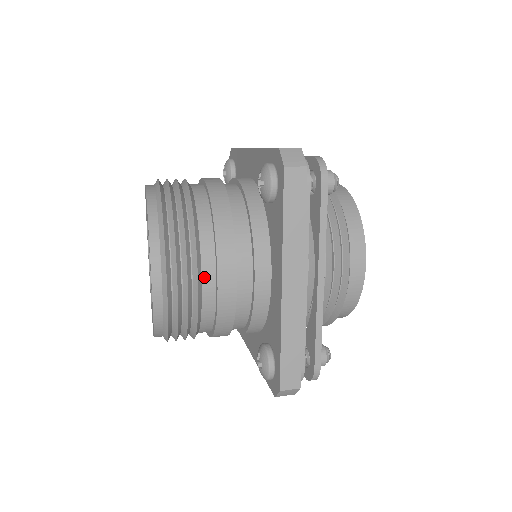
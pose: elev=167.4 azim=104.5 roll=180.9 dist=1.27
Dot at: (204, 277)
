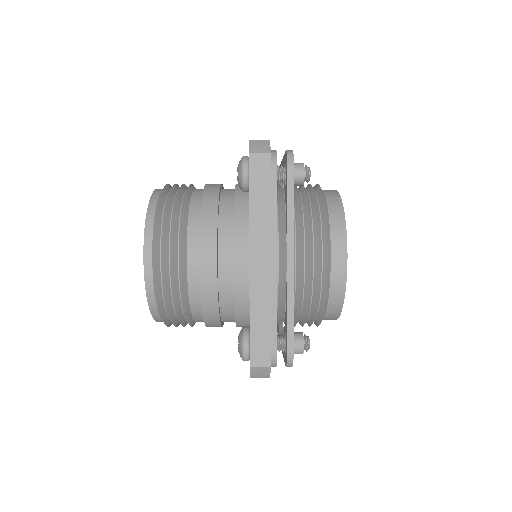
Dot at: (189, 258)
